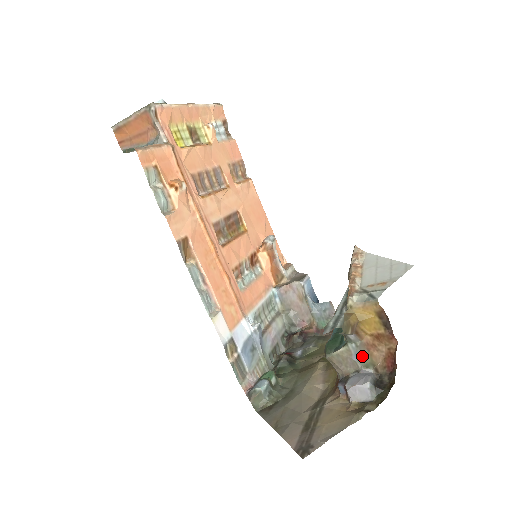
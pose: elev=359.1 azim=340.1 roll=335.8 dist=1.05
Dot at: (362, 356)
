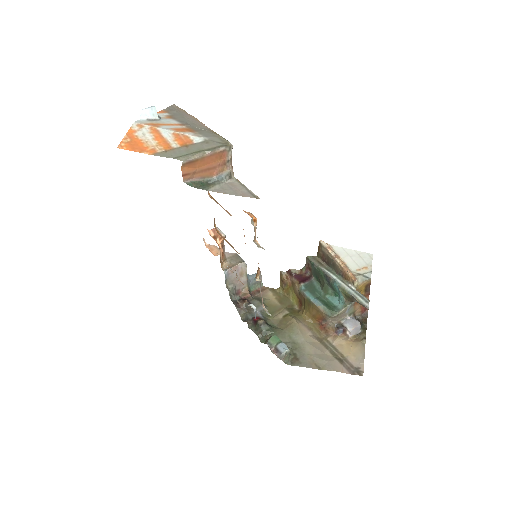
Dot at: (350, 310)
